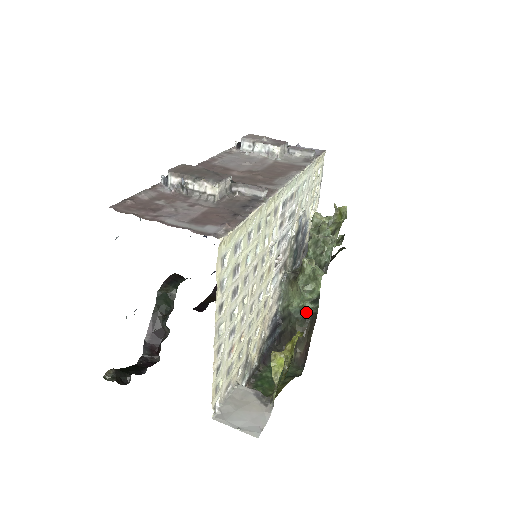
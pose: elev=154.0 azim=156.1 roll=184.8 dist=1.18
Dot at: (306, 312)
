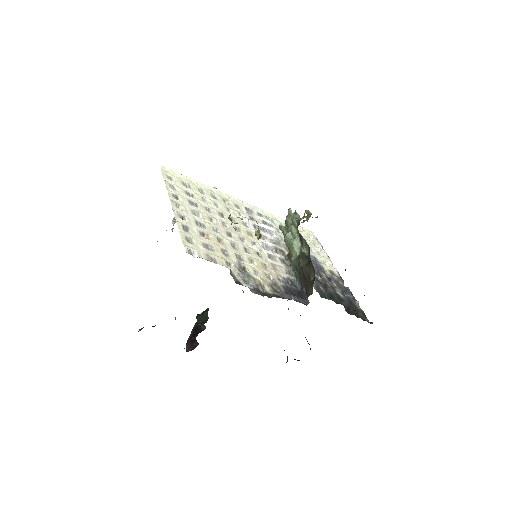
Dot at: (302, 253)
